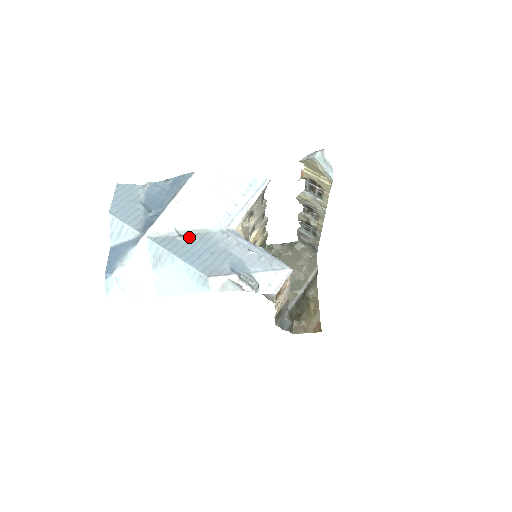
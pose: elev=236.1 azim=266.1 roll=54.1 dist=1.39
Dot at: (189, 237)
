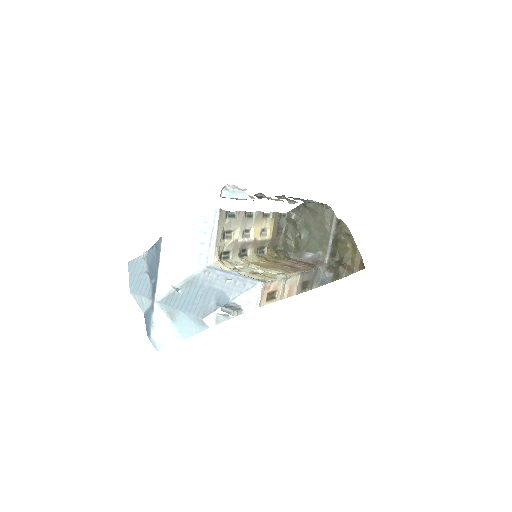
Dot at: (183, 288)
